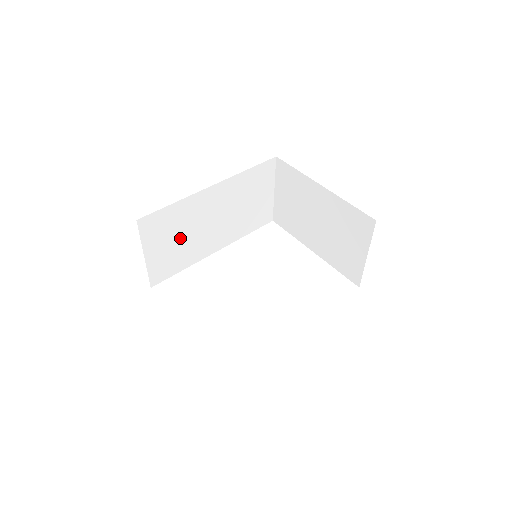
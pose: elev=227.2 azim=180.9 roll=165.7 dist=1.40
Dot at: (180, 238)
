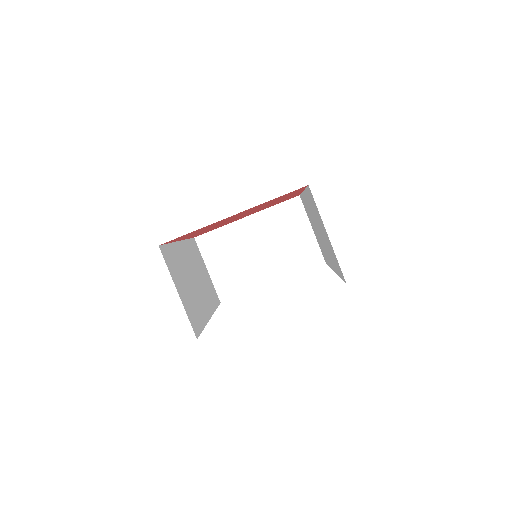
Dot at: (187, 286)
